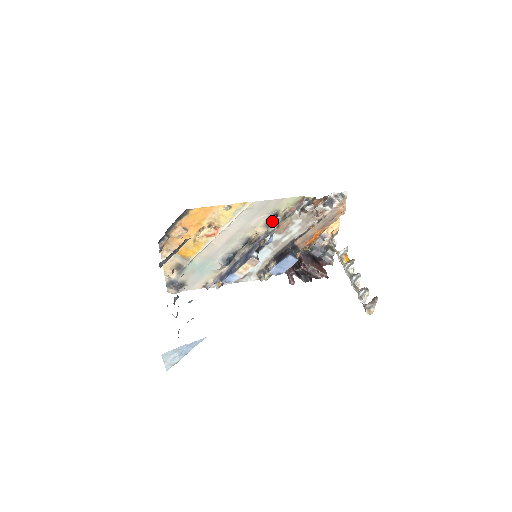
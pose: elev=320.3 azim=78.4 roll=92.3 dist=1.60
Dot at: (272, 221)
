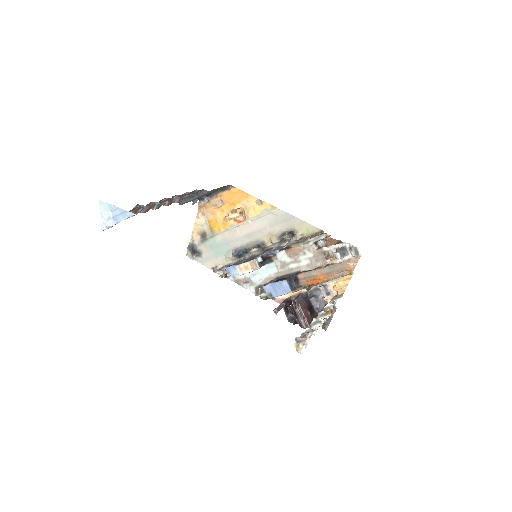
Dot at: (286, 236)
